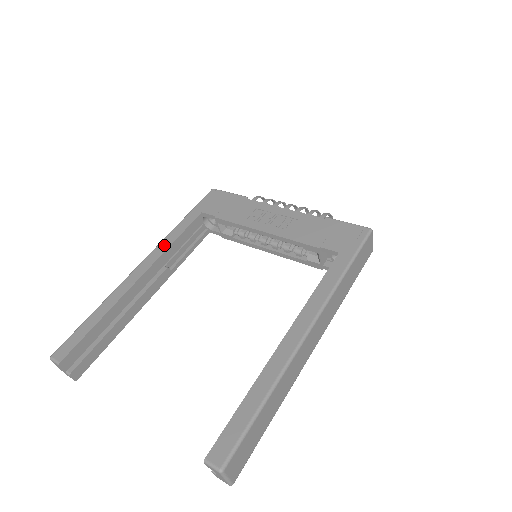
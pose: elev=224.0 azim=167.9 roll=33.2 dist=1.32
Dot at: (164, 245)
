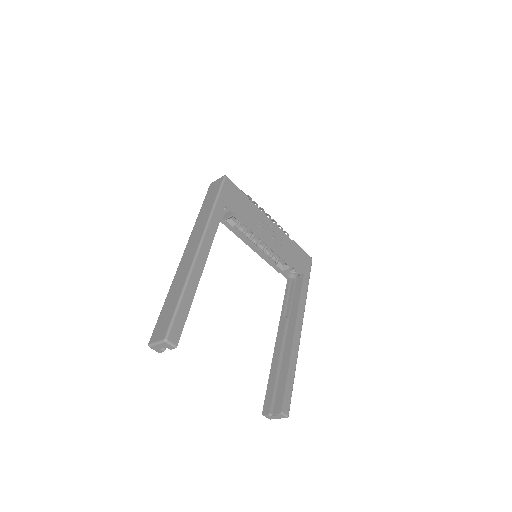
Dot at: (211, 232)
